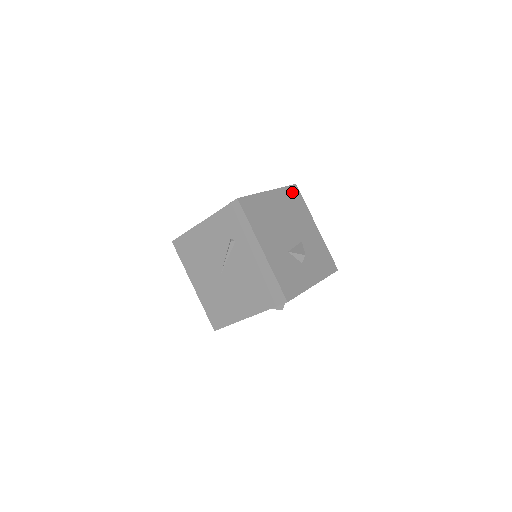
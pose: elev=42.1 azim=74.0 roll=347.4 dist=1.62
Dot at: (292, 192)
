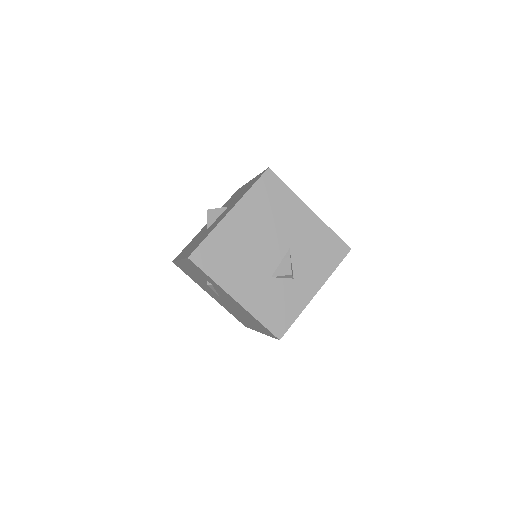
Dot at: (265, 186)
